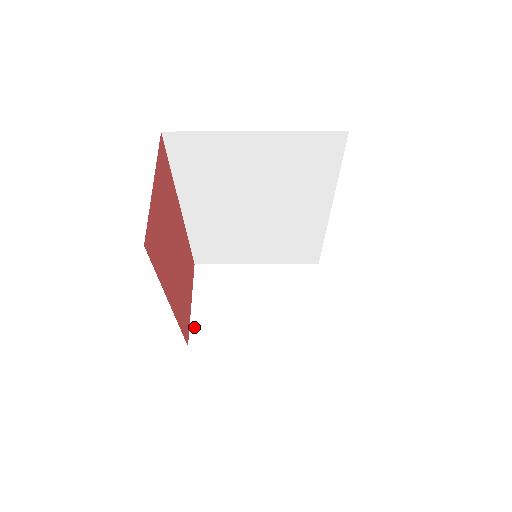
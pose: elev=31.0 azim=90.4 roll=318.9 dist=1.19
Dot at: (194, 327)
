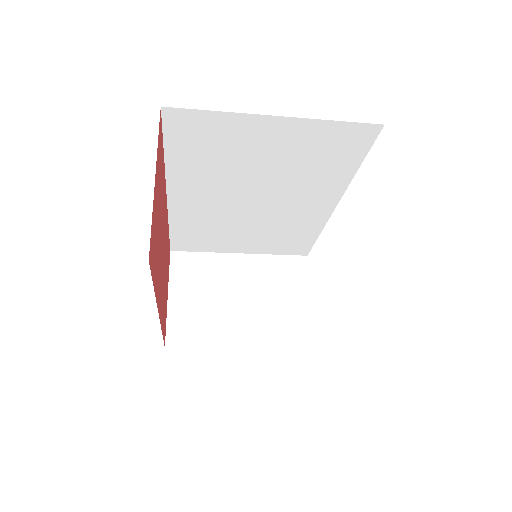
Dot at: (171, 325)
